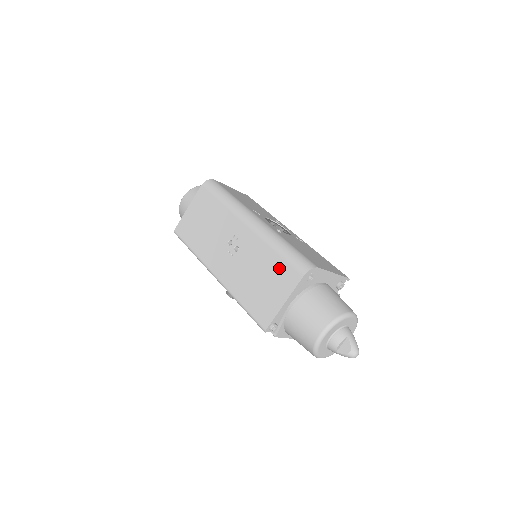
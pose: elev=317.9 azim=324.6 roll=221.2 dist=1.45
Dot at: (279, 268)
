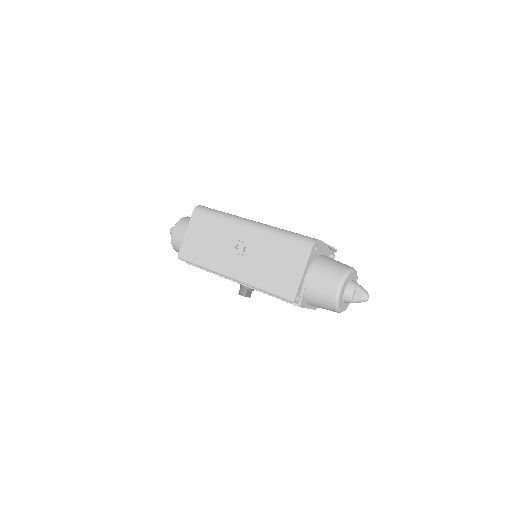
Dot at: (289, 250)
